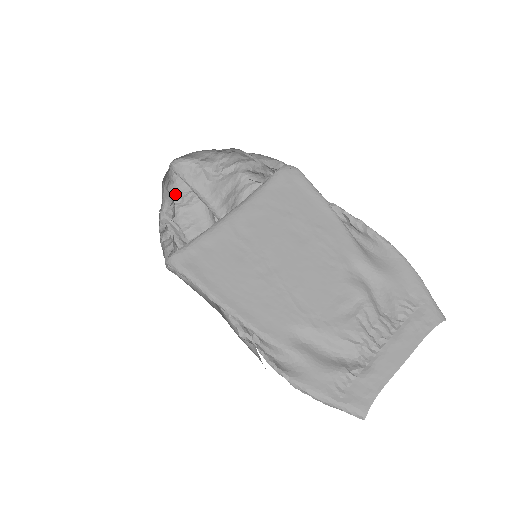
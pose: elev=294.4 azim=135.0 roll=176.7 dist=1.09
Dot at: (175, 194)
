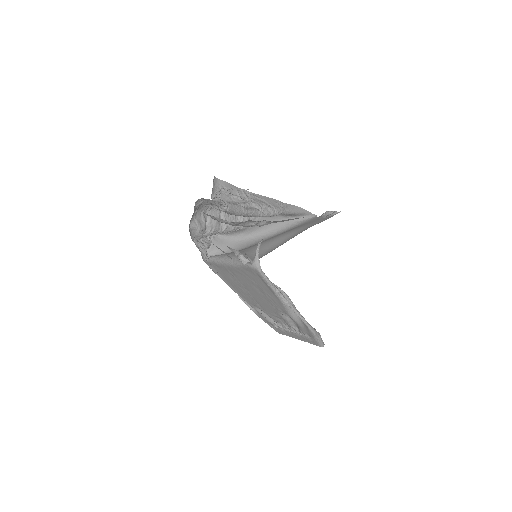
Dot at: (208, 204)
